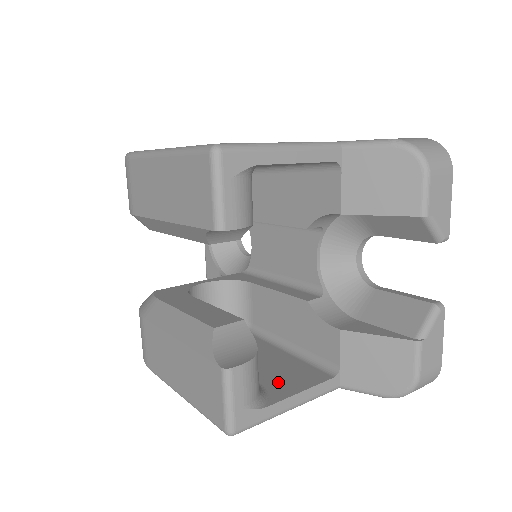
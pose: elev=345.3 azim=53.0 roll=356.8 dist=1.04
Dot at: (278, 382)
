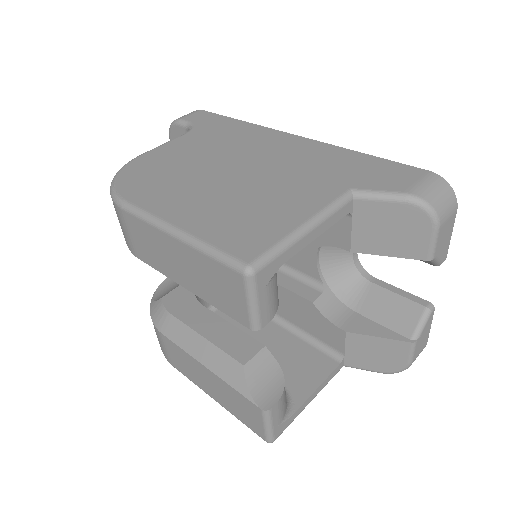
Dot at: (296, 378)
